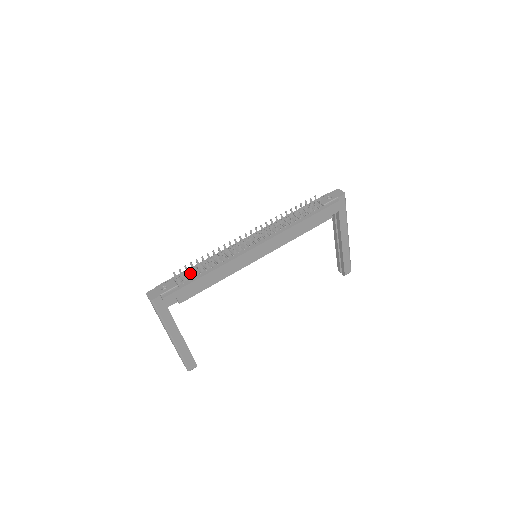
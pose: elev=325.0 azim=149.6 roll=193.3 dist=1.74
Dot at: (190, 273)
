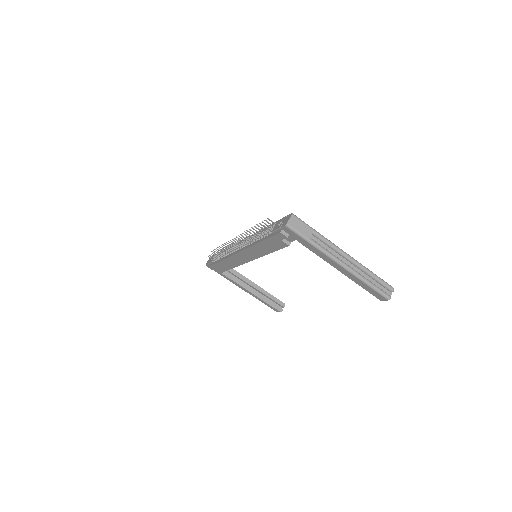
Dot at: (214, 256)
